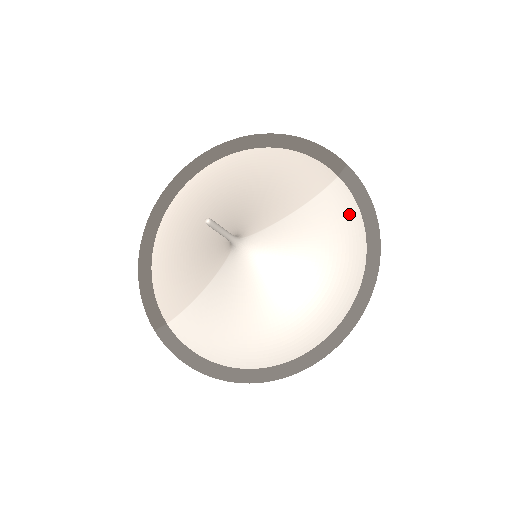
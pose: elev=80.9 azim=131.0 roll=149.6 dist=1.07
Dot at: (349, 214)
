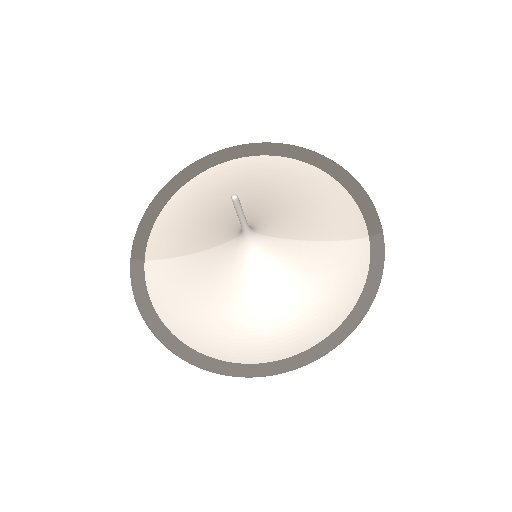
Dot at: (356, 274)
